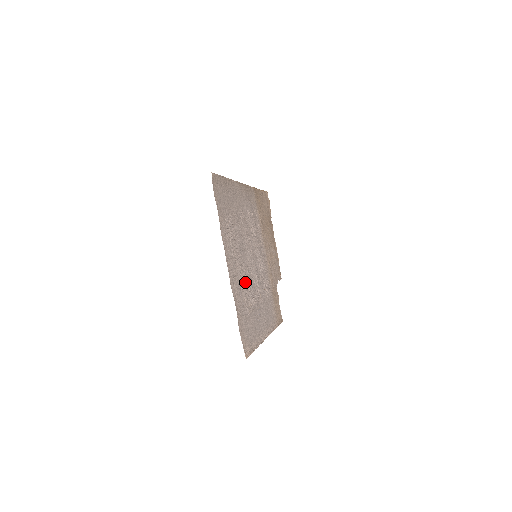
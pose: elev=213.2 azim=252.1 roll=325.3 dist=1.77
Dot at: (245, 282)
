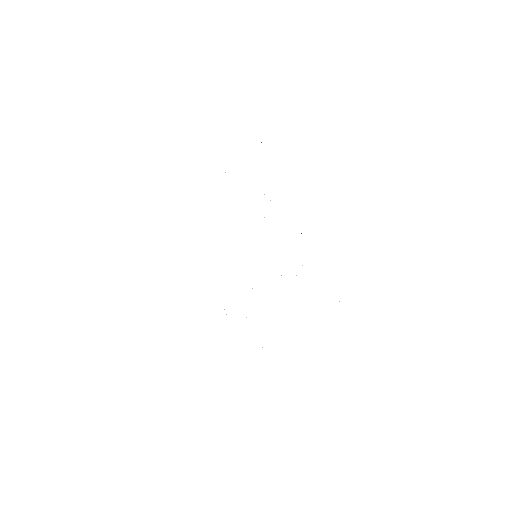
Dot at: occluded
